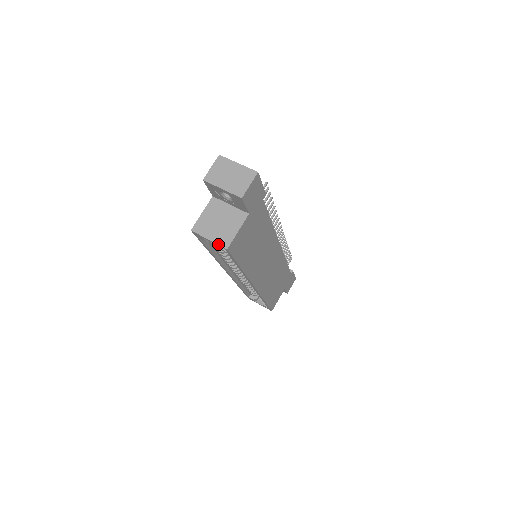
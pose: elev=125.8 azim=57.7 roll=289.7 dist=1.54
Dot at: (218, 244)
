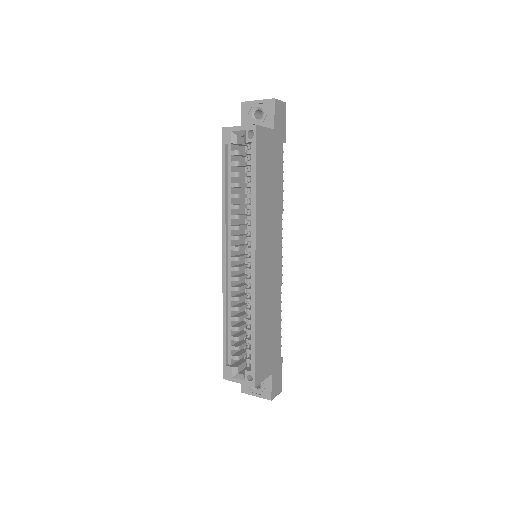
Dot at: (247, 125)
